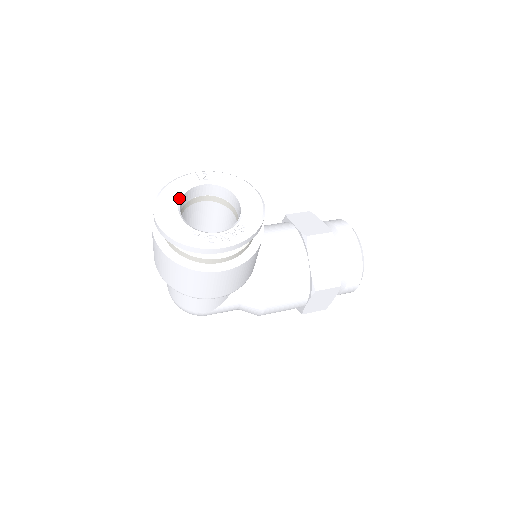
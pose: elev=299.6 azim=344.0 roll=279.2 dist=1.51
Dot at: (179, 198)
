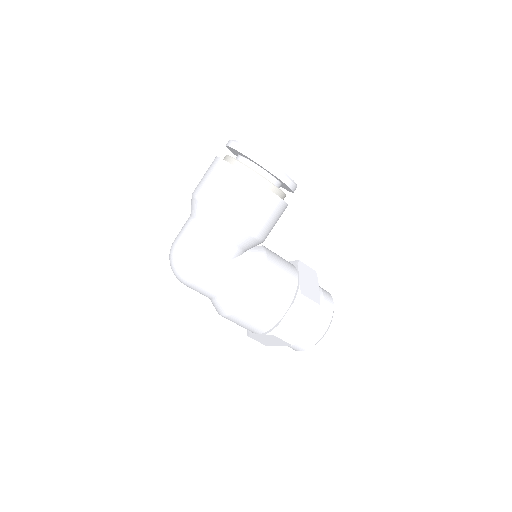
Dot at: occluded
